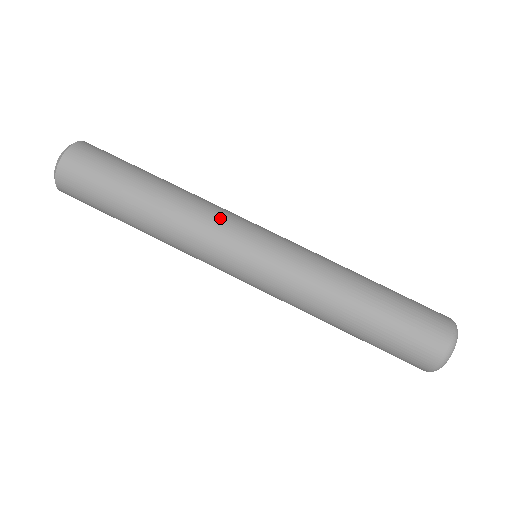
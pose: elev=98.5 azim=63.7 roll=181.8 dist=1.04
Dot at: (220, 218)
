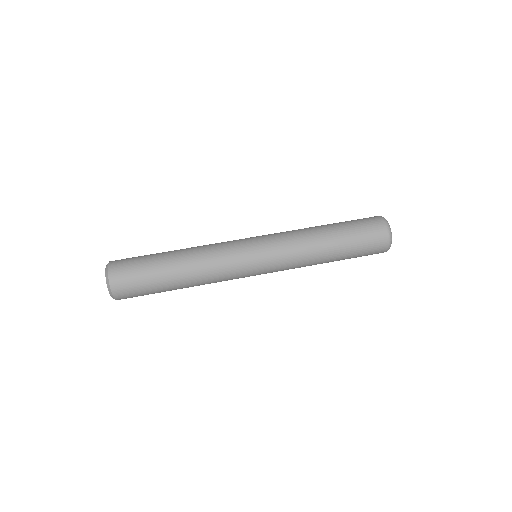
Dot at: (225, 252)
